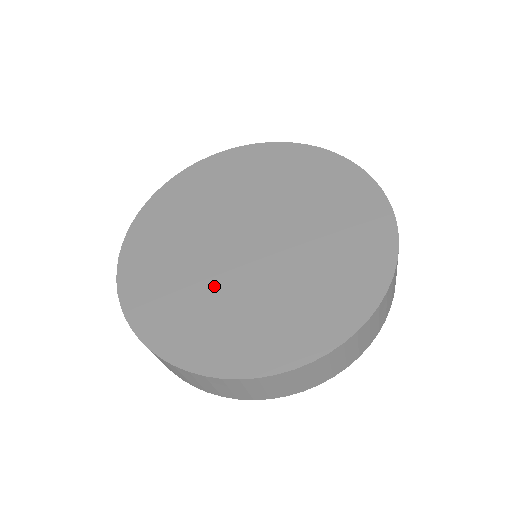
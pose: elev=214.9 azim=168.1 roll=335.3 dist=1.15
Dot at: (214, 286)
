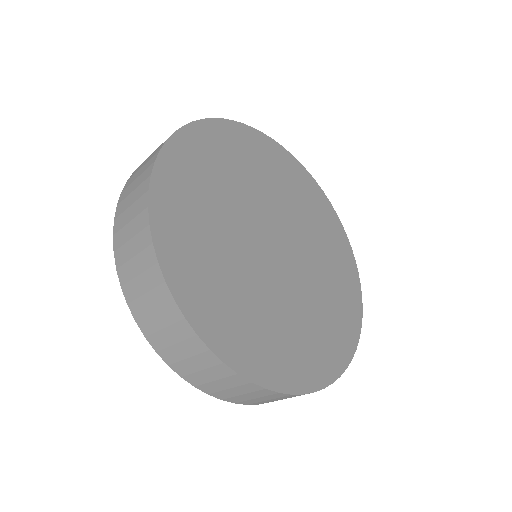
Dot at: (295, 304)
